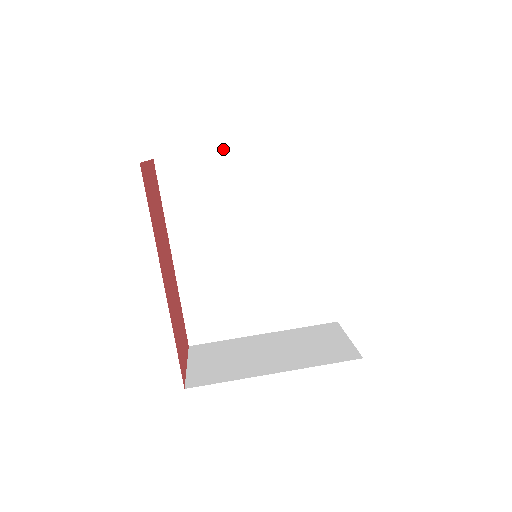
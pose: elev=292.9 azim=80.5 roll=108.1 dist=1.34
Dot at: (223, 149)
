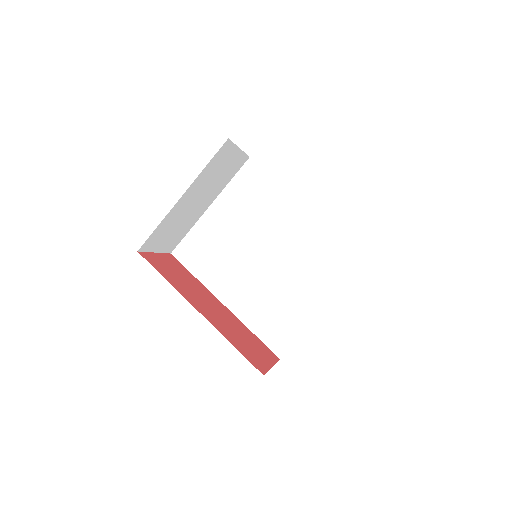
Dot at: (202, 215)
